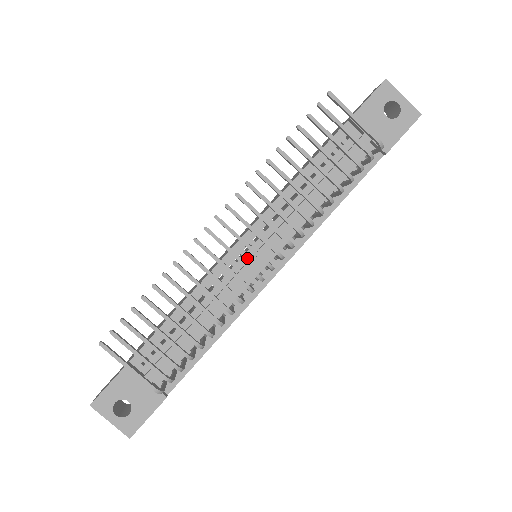
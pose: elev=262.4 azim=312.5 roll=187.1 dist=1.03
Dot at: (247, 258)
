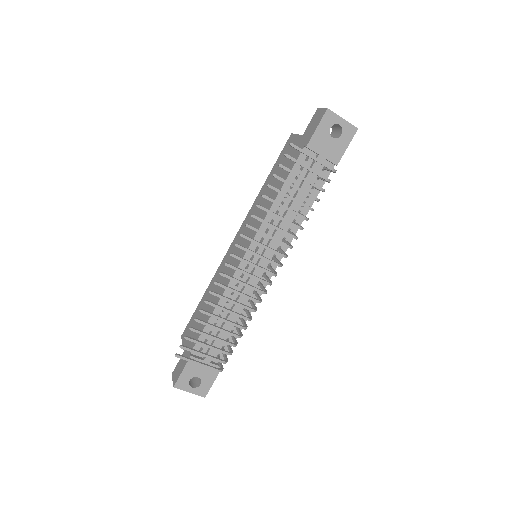
Dot at: occluded
